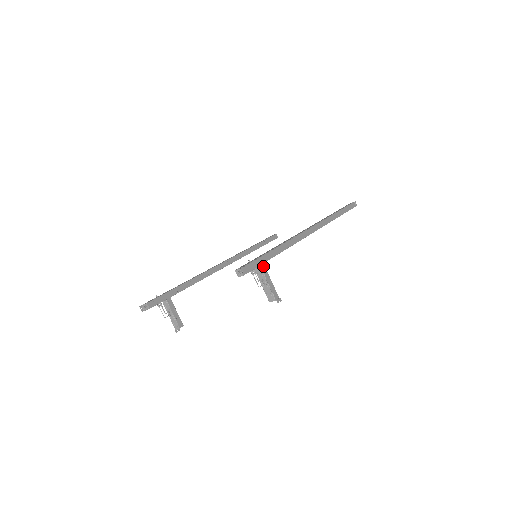
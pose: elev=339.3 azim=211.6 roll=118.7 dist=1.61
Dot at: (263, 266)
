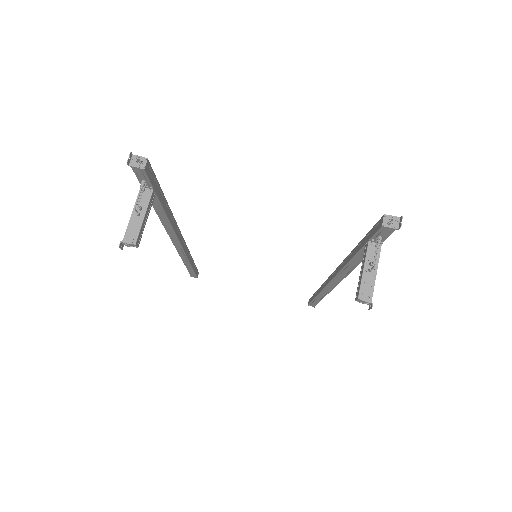
Dot at: (379, 248)
